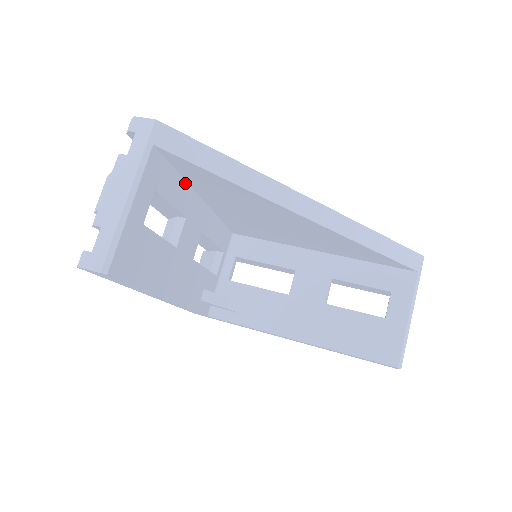
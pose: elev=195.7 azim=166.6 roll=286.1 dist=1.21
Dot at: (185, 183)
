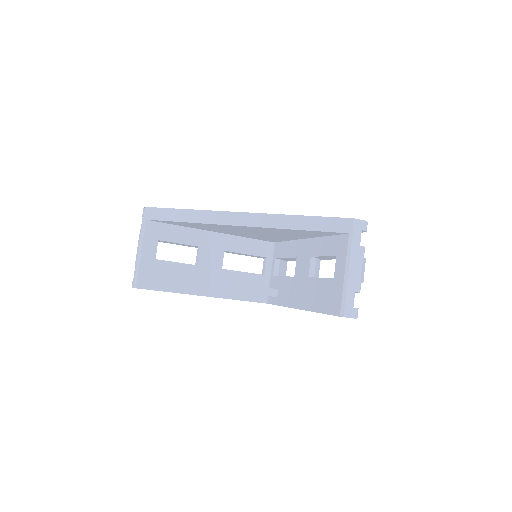
Dot at: (188, 228)
